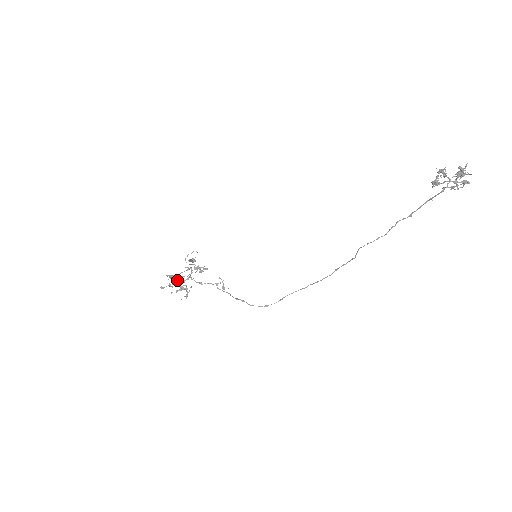
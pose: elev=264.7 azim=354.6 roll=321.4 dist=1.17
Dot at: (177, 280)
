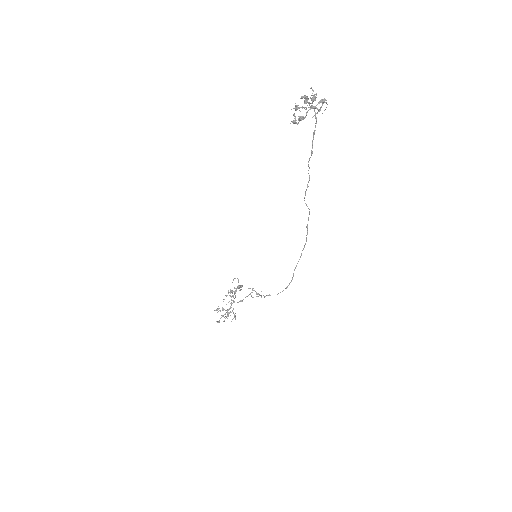
Dot at: occluded
